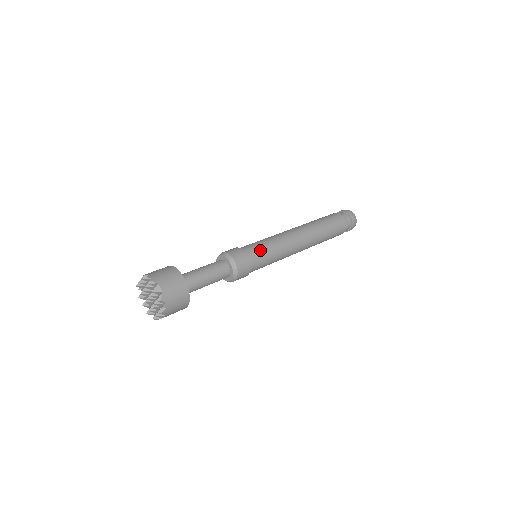
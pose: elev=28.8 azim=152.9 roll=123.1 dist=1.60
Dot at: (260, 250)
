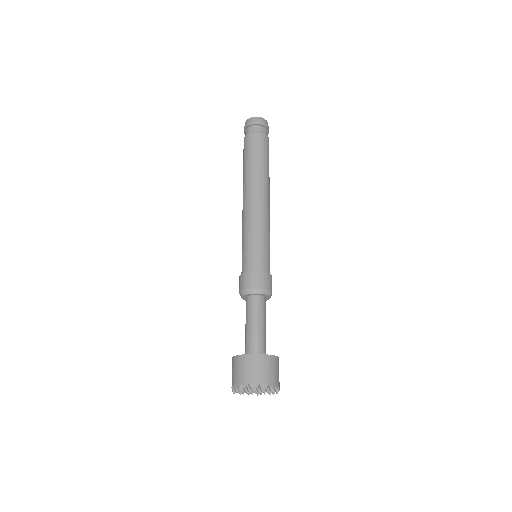
Dot at: (260, 253)
